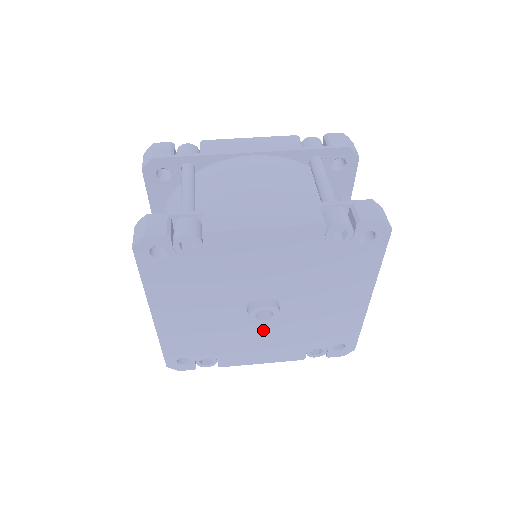
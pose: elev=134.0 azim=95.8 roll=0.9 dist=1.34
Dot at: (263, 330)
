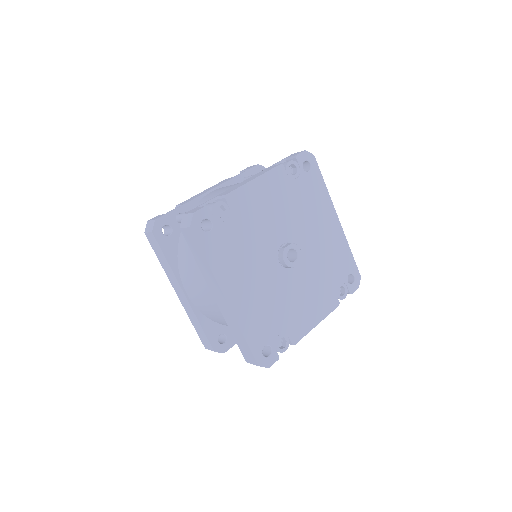
Dot at: (299, 281)
